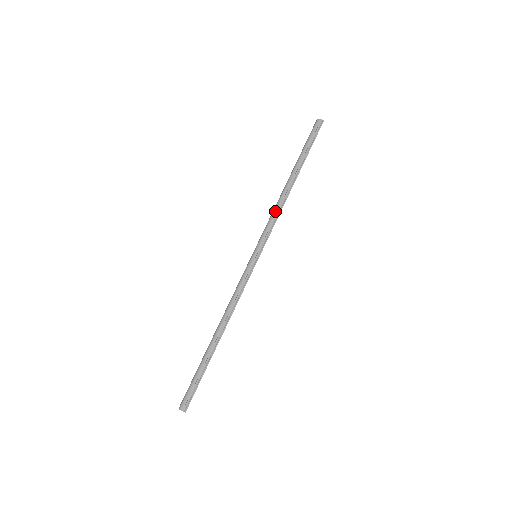
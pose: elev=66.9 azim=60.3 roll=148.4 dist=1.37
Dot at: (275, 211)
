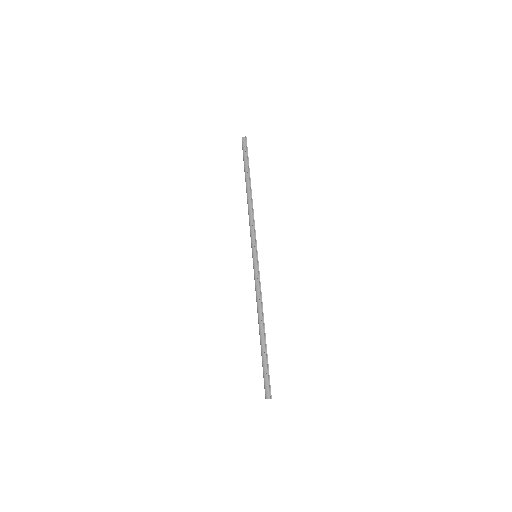
Dot at: (250, 217)
